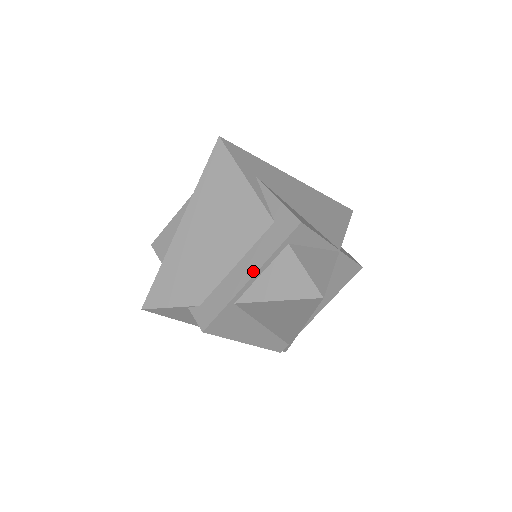
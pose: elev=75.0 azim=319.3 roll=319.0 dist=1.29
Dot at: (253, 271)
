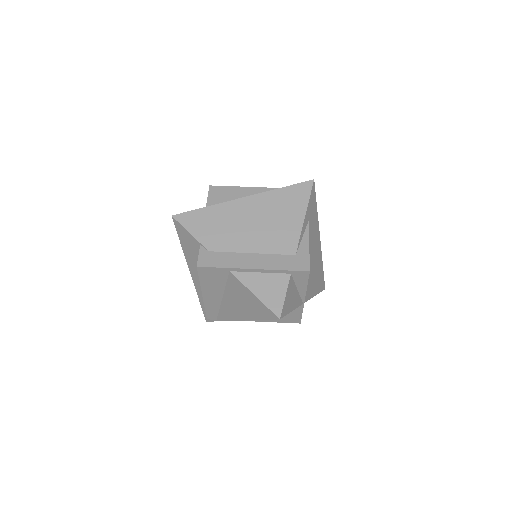
Dot at: (259, 267)
